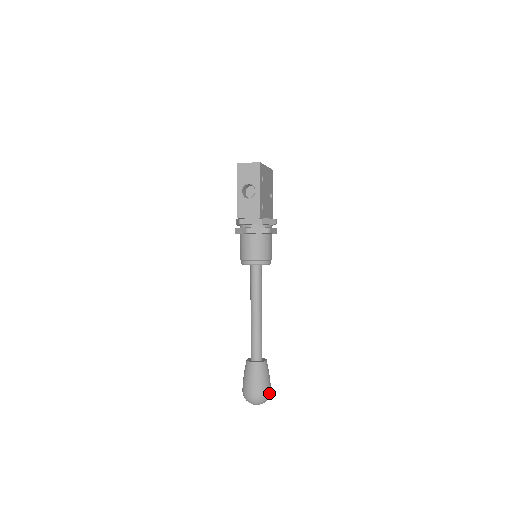
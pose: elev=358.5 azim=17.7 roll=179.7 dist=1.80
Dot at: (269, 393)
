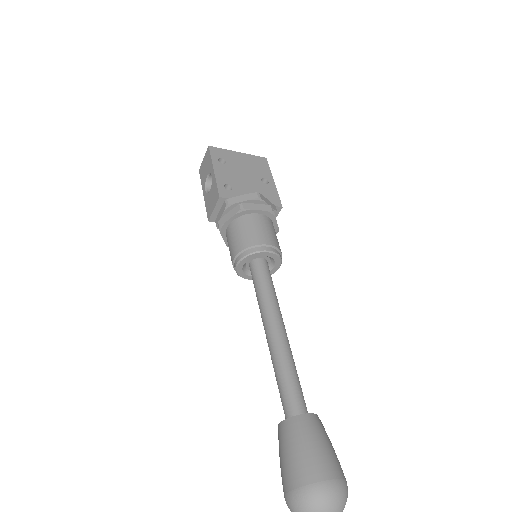
Dot at: (325, 484)
